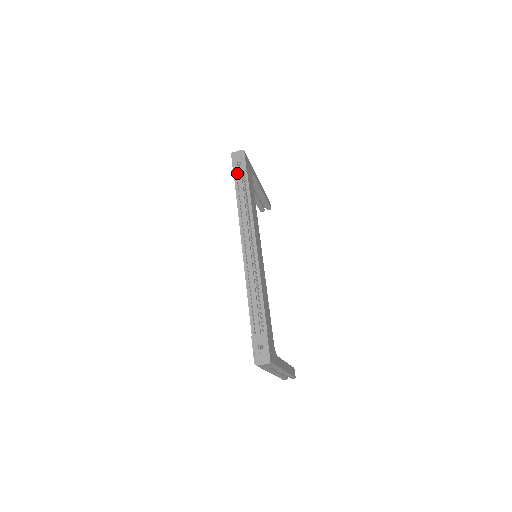
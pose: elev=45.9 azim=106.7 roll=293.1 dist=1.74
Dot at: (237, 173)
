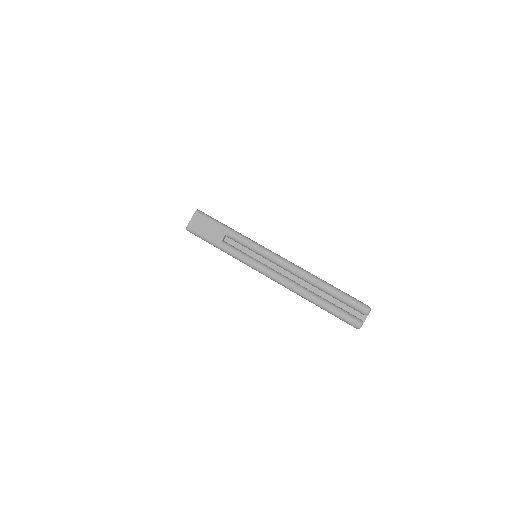
Dot at: occluded
